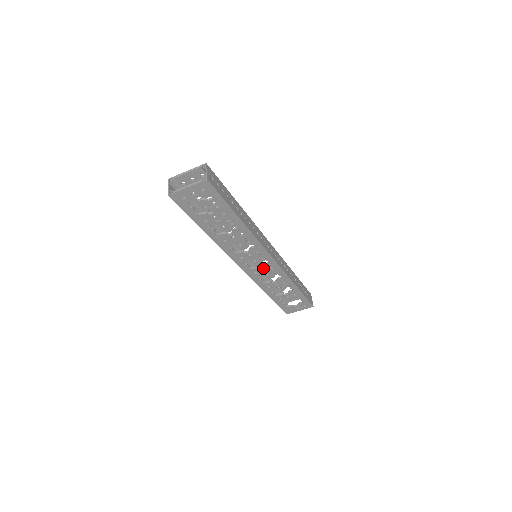
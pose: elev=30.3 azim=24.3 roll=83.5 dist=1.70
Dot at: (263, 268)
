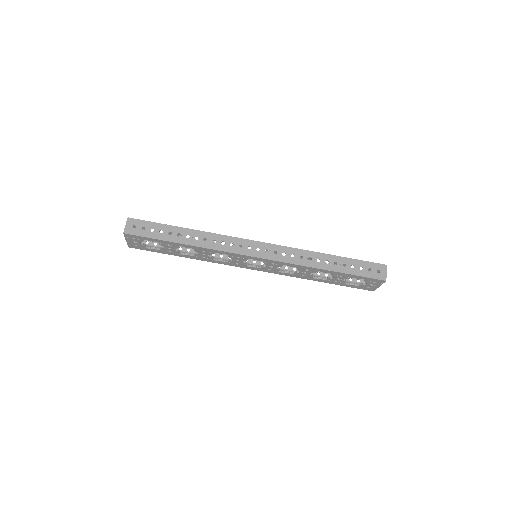
Dot at: (267, 265)
